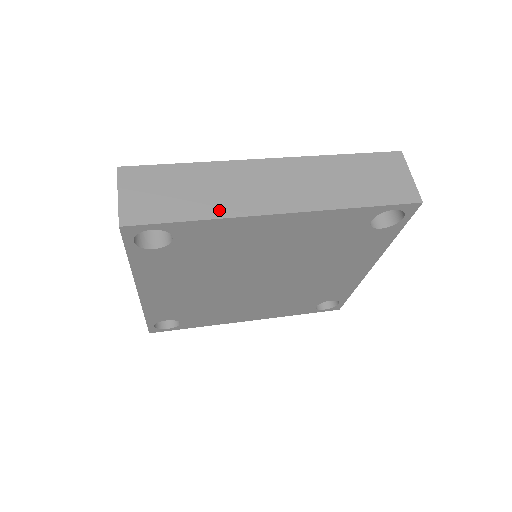
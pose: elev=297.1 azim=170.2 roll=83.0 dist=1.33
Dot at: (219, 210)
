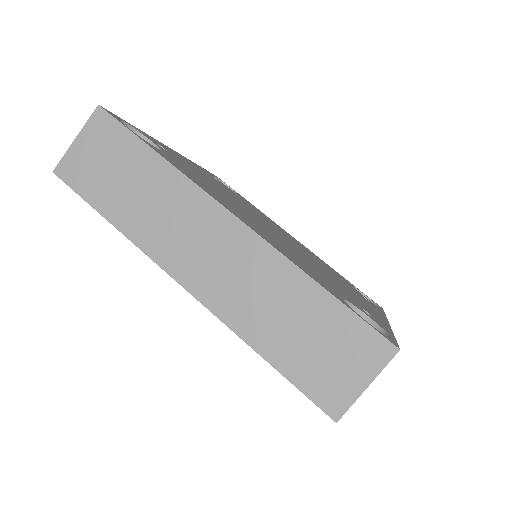
Dot at: (136, 230)
